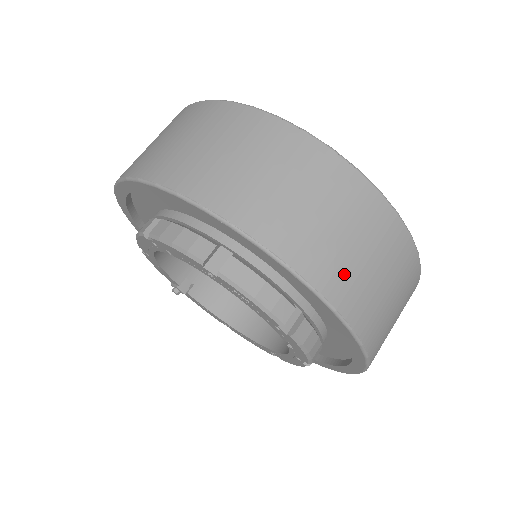
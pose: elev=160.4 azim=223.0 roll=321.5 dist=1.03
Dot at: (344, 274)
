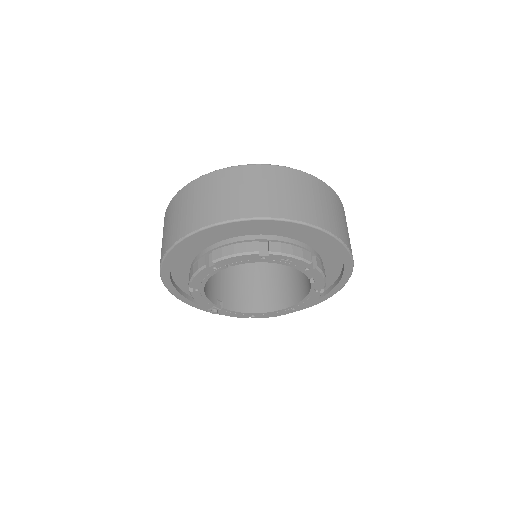
Dot at: (327, 218)
